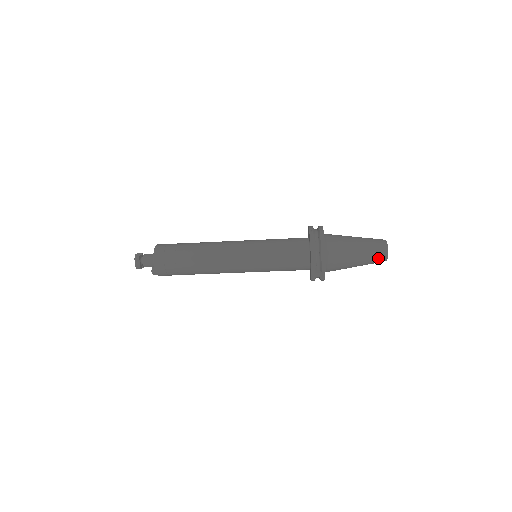
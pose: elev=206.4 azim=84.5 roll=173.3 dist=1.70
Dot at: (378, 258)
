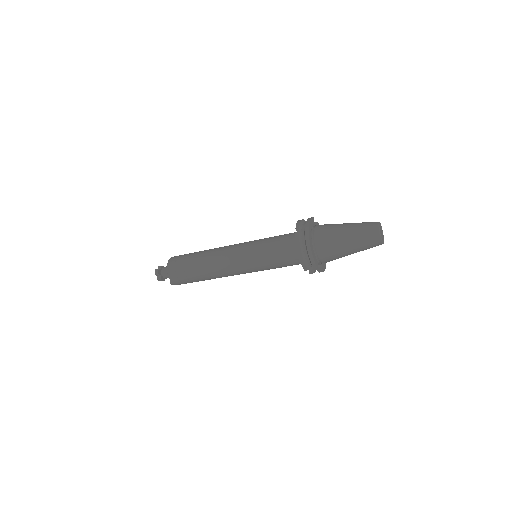
Dot at: (372, 245)
